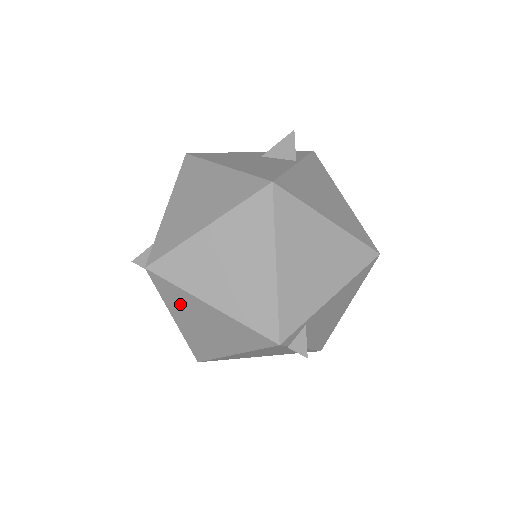
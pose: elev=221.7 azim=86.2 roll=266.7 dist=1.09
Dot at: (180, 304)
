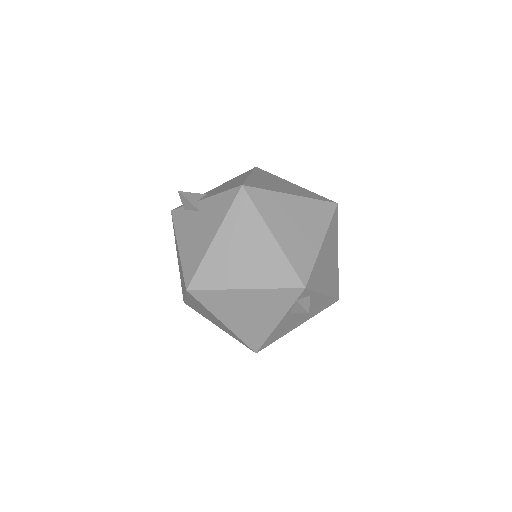
Dot at: (241, 226)
